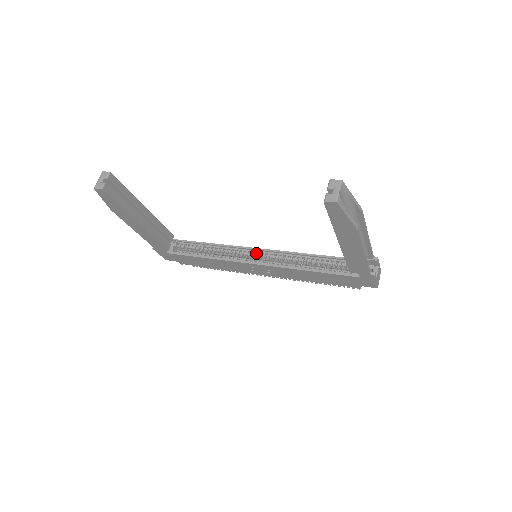
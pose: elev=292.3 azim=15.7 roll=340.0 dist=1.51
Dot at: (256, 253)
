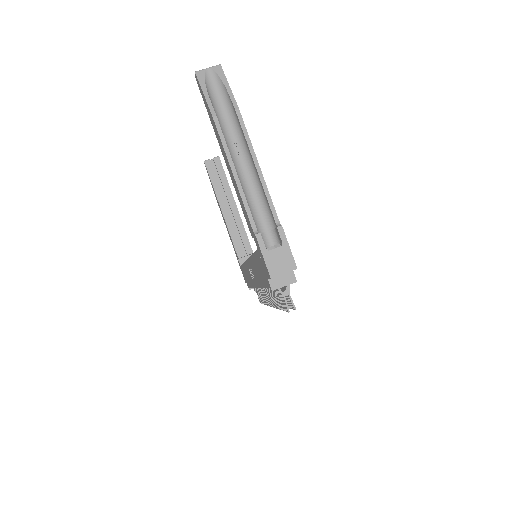
Dot at: occluded
